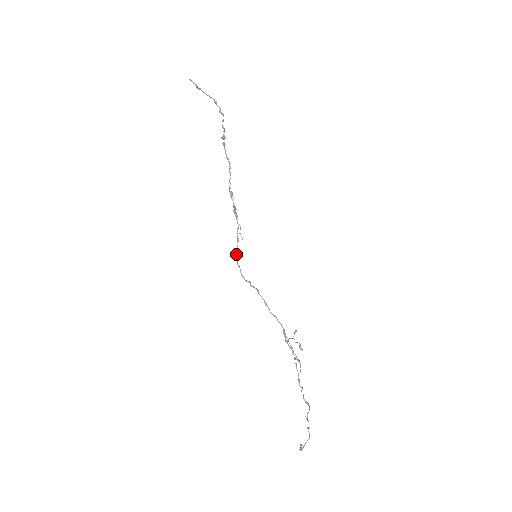
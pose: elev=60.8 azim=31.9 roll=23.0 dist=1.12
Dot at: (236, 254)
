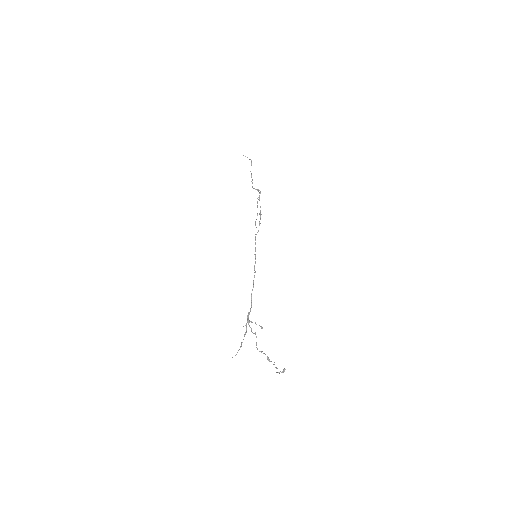
Dot at: (255, 242)
